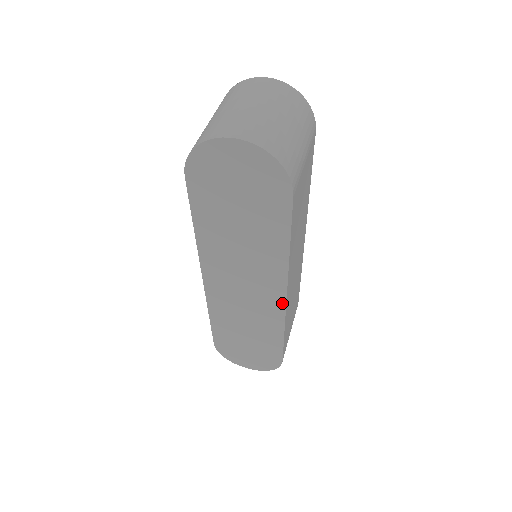
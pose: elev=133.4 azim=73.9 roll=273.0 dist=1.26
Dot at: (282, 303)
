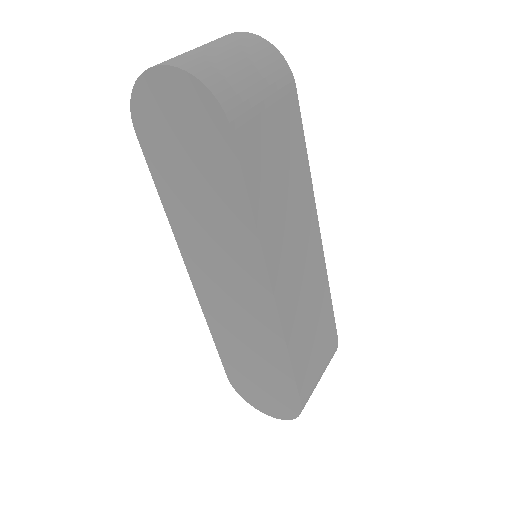
Dot at: (272, 304)
